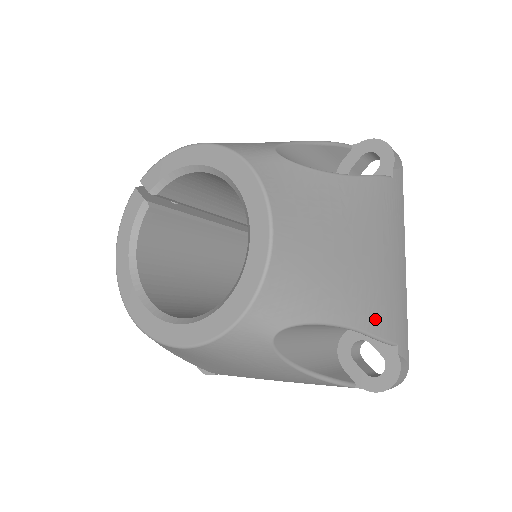
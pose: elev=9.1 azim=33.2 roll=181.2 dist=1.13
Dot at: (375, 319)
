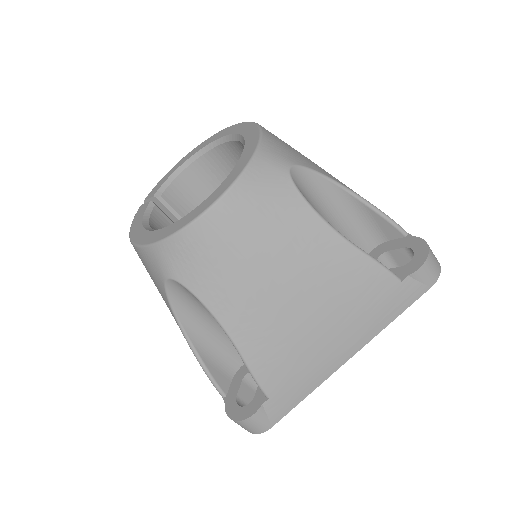
Dot at: occluded
